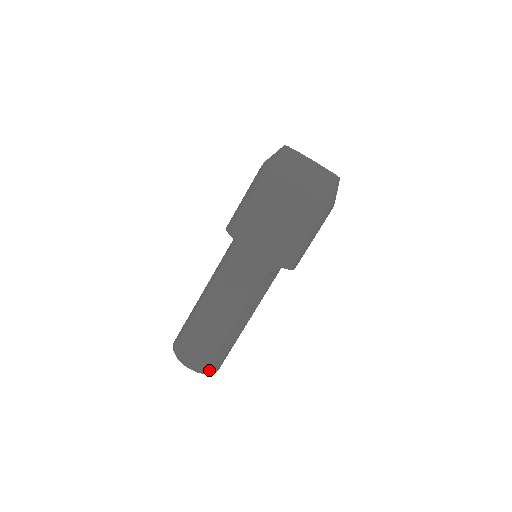
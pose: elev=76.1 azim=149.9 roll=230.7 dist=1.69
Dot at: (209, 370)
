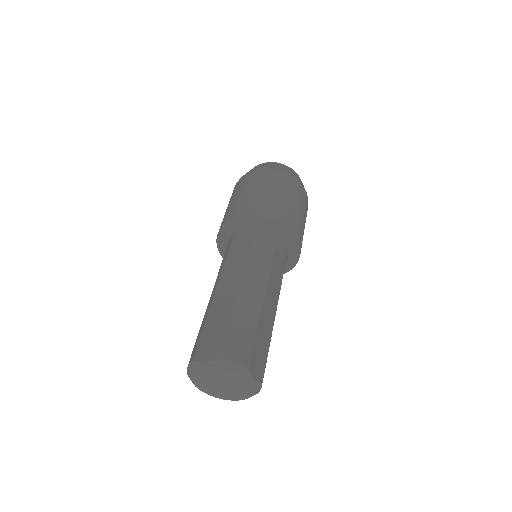
Dot at: (252, 369)
